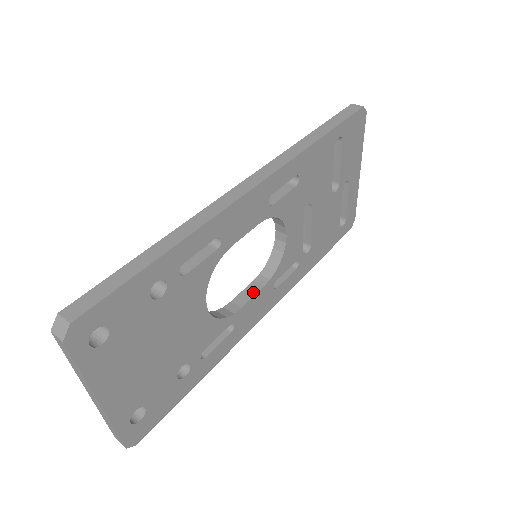
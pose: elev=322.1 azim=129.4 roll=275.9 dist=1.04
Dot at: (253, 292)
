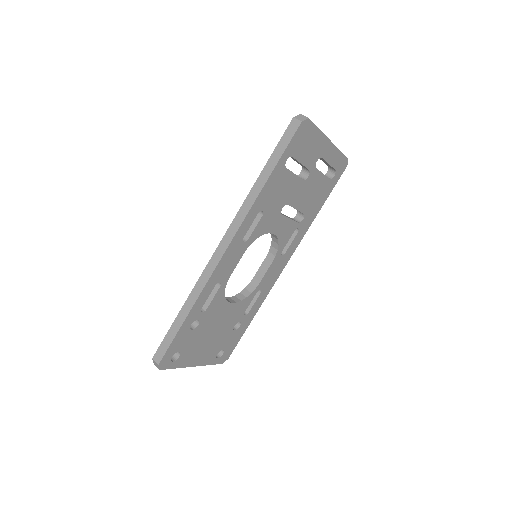
Dot at: (266, 268)
